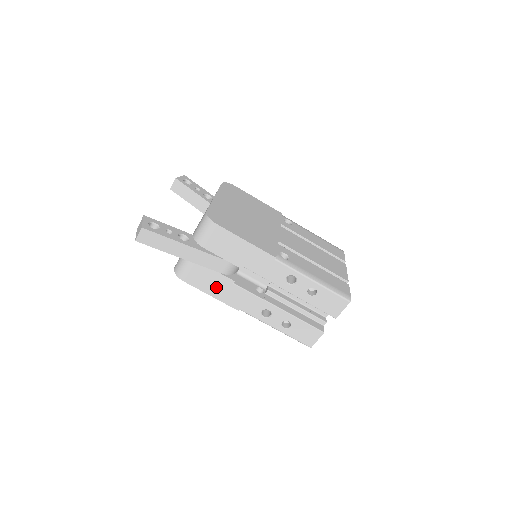
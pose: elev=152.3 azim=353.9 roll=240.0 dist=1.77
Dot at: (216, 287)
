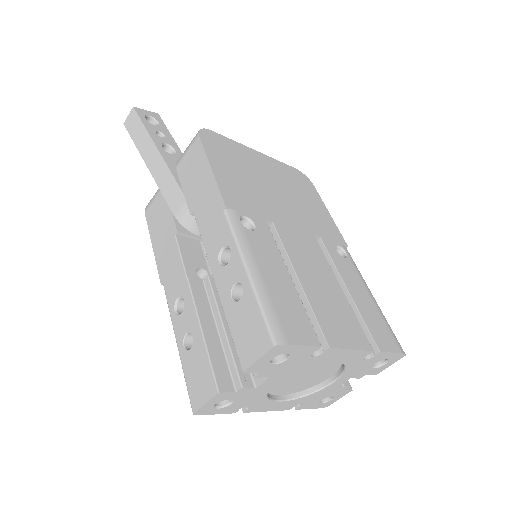
Dot at: (161, 234)
